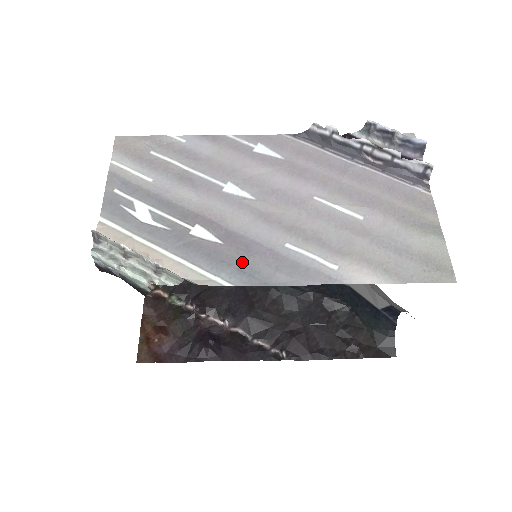
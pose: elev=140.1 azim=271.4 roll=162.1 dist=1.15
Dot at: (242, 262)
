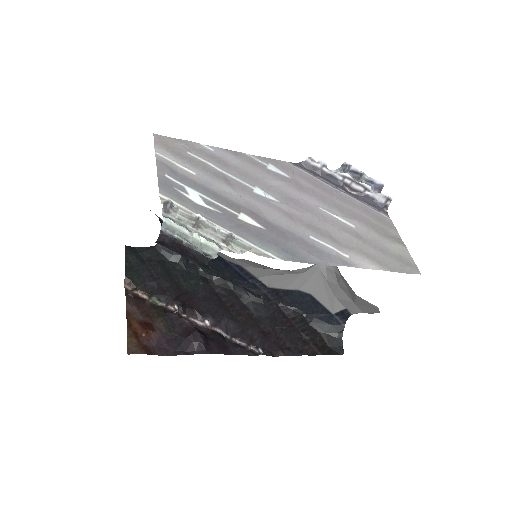
Dot at: (284, 244)
